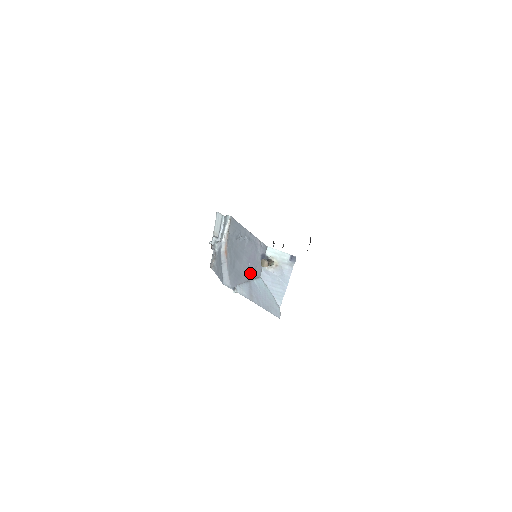
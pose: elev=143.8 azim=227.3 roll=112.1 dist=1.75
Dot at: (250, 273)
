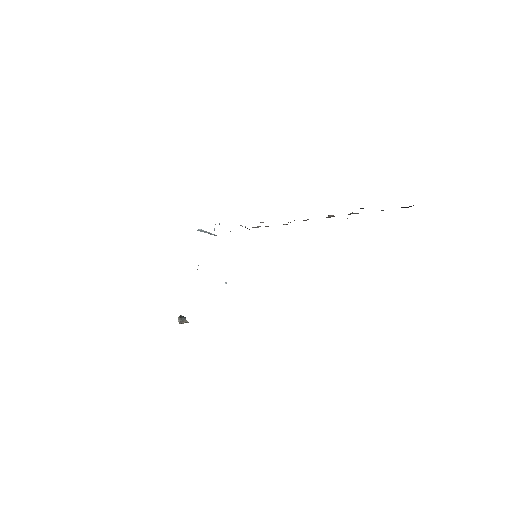
Dot at: occluded
